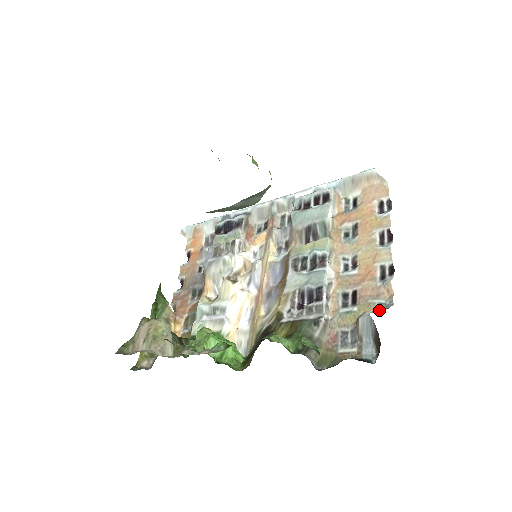
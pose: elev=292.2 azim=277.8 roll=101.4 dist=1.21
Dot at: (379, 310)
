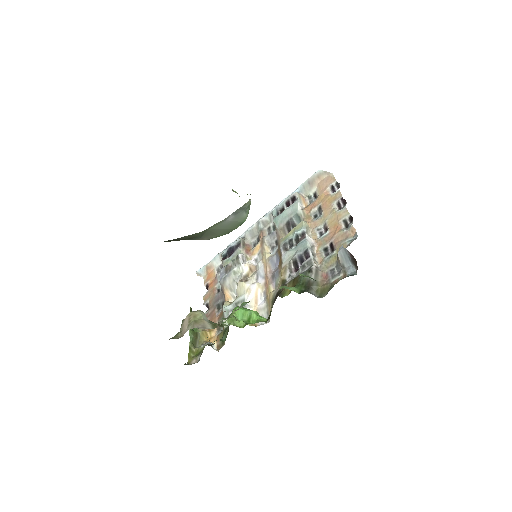
Dot at: occluded
